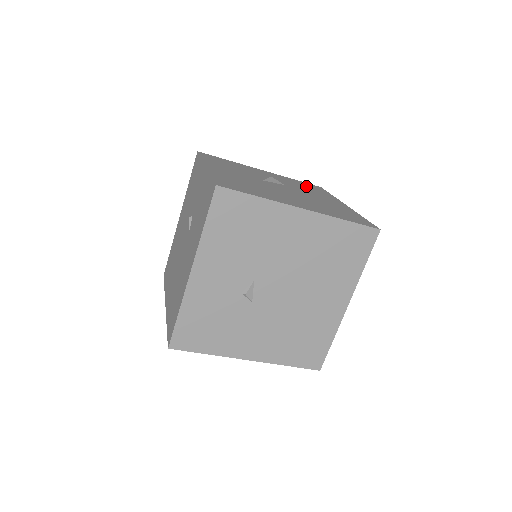
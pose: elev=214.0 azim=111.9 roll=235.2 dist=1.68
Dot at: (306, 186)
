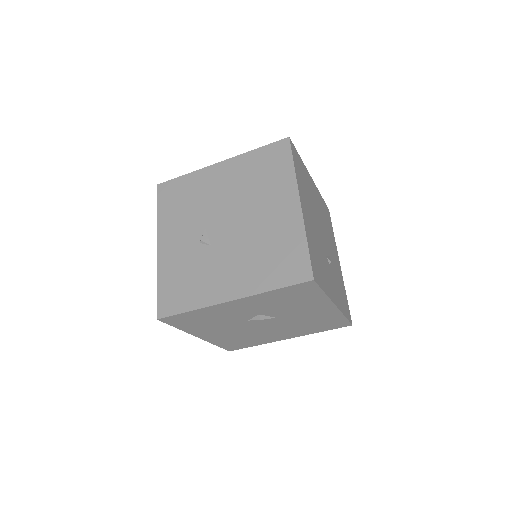
Dot at: occluded
